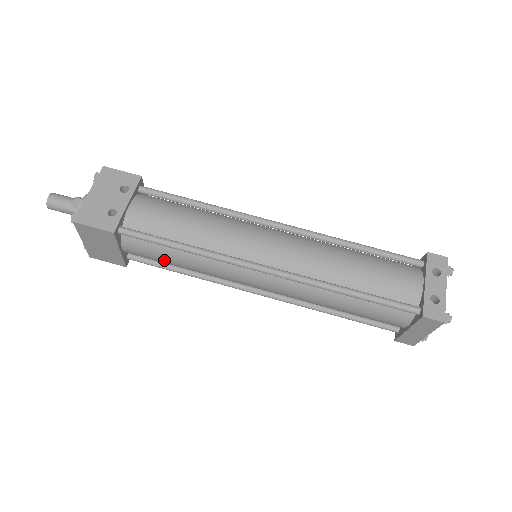
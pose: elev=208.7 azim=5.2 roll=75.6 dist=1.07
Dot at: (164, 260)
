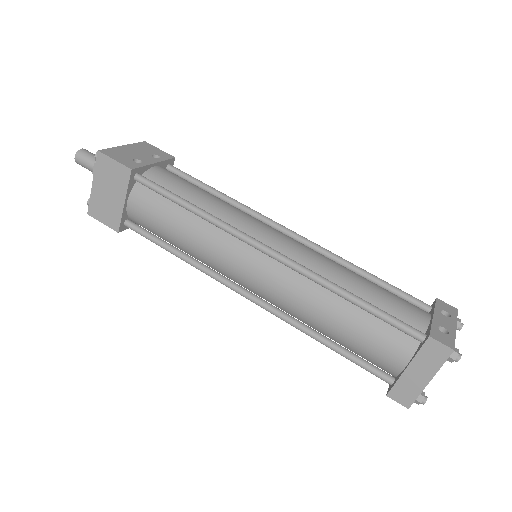
Dot at: (163, 224)
